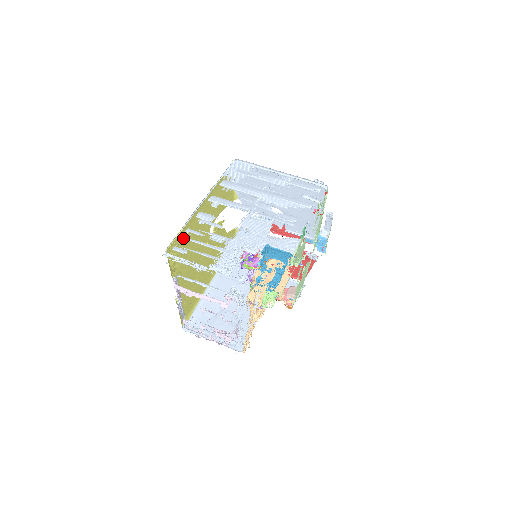
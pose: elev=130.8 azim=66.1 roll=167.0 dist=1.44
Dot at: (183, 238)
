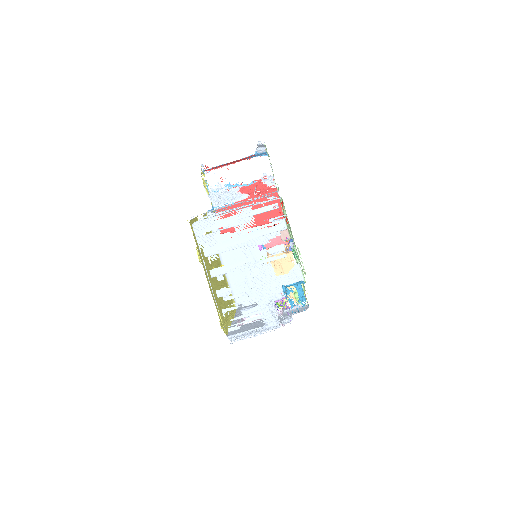
Dot at: occluded
